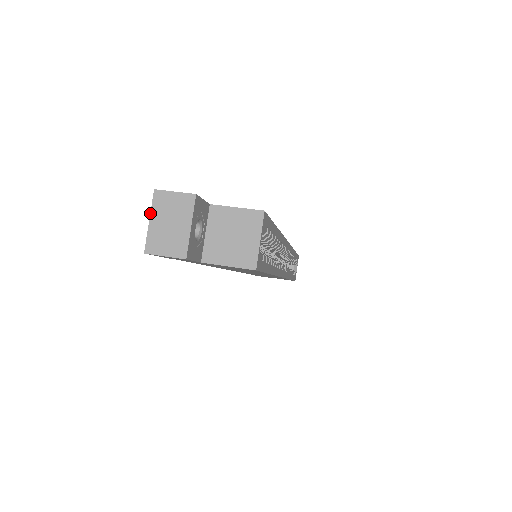
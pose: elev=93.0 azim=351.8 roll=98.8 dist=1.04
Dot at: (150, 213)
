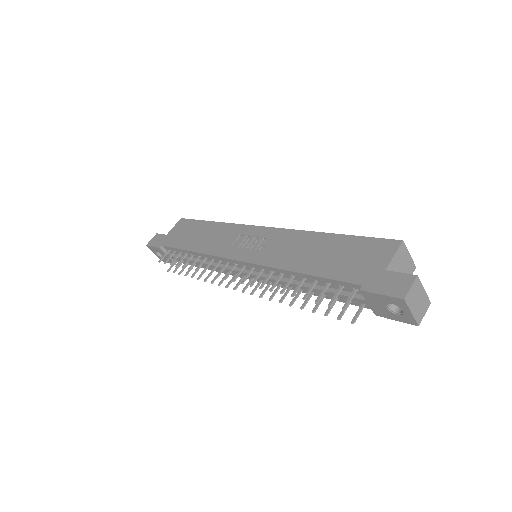
Dot at: (410, 310)
